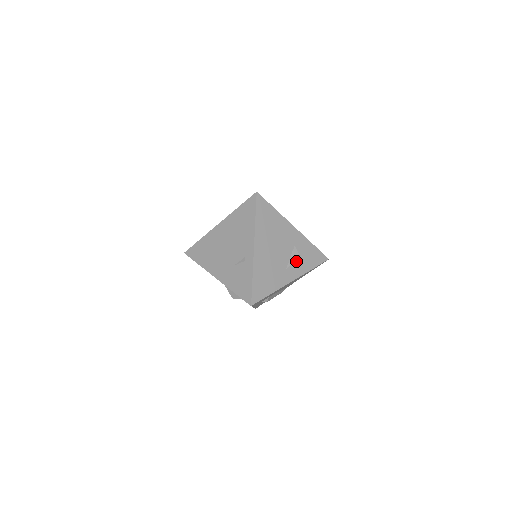
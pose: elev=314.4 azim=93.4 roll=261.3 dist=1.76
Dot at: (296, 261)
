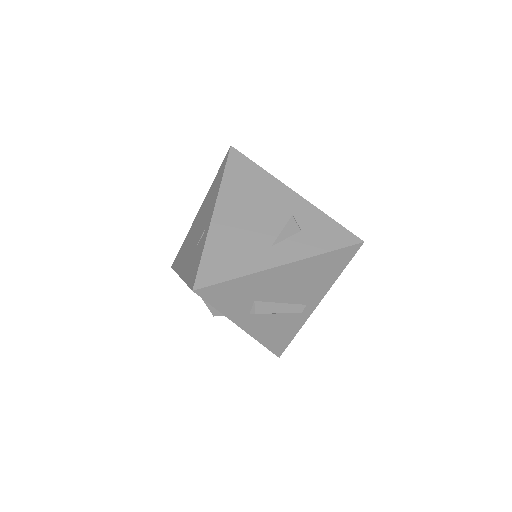
Dot at: (293, 237)
